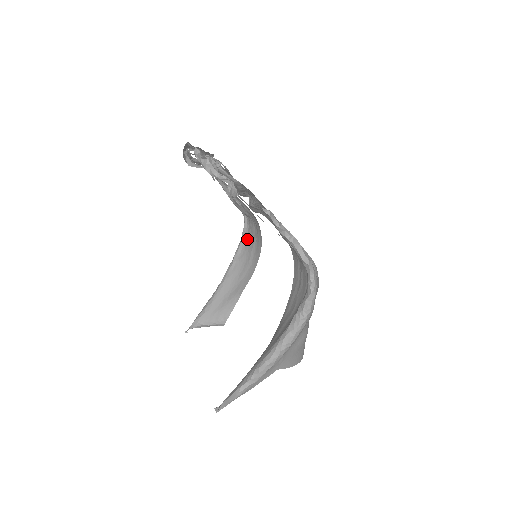
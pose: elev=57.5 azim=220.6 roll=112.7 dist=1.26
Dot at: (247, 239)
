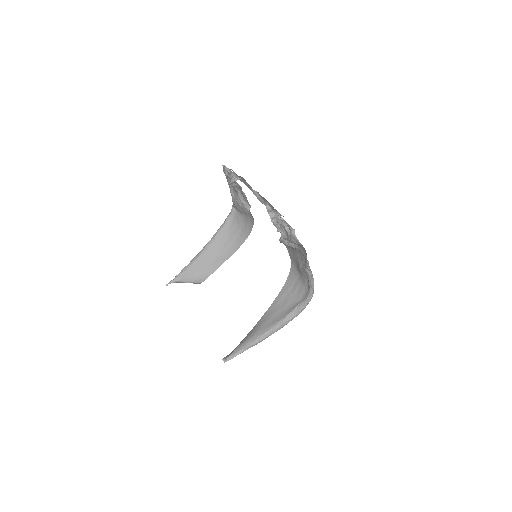
Dot at: (230, 225)
